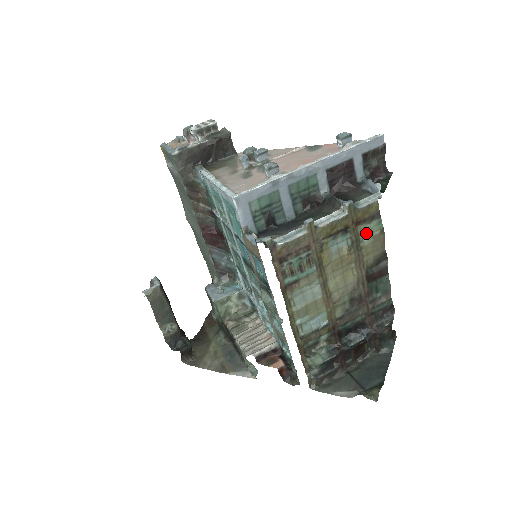
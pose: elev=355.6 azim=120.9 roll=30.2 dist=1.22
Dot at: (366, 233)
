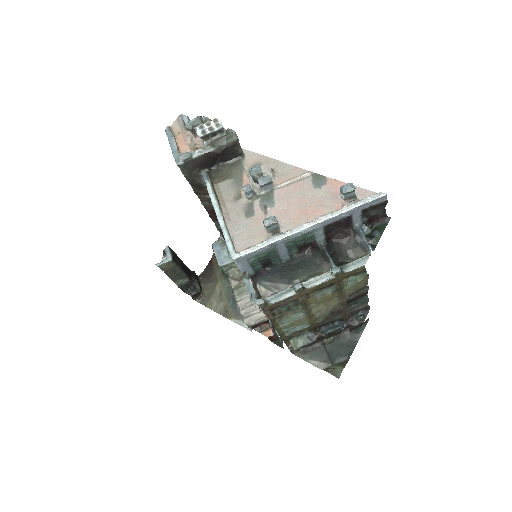
Dot at: (351, 281)
